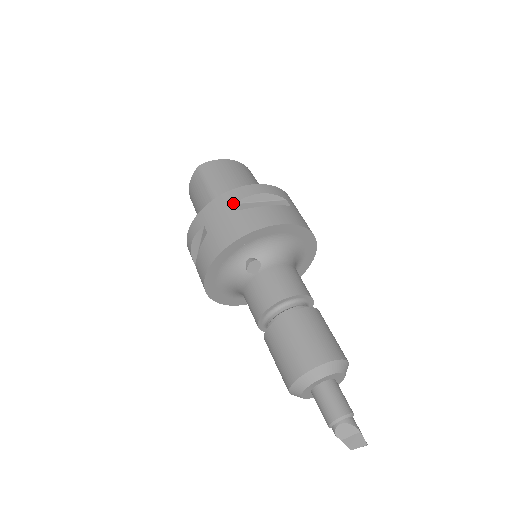
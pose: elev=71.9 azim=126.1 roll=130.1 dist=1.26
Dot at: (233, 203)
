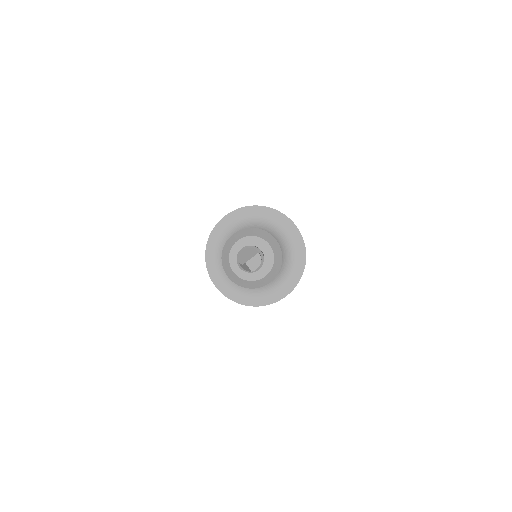
Dot at: occluded
